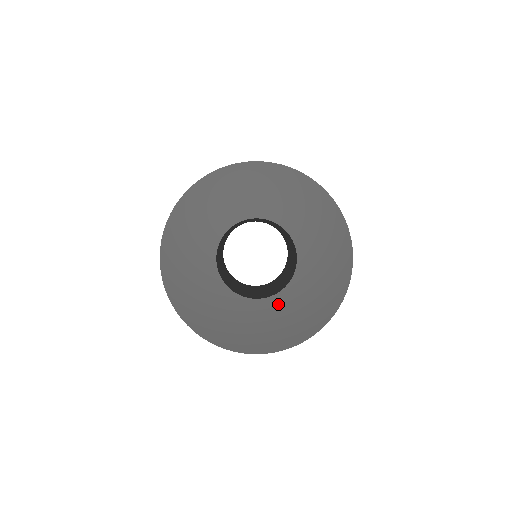
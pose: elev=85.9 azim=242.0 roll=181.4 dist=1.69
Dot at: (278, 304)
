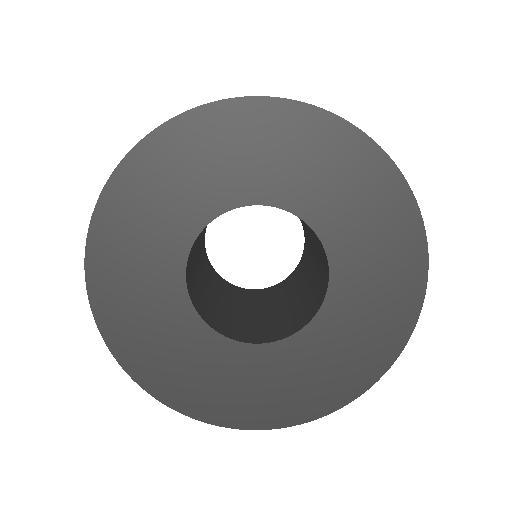
Dot at: (334, 317)
